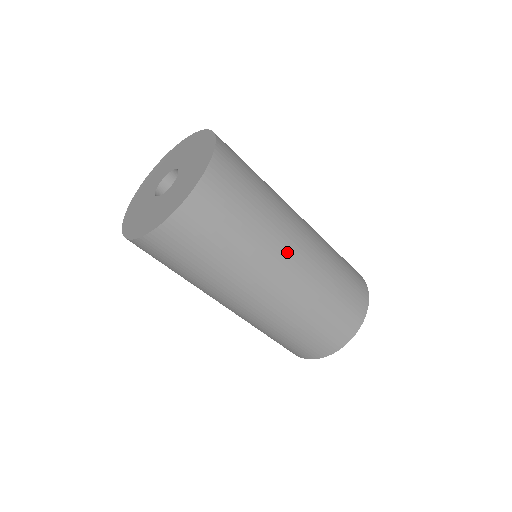
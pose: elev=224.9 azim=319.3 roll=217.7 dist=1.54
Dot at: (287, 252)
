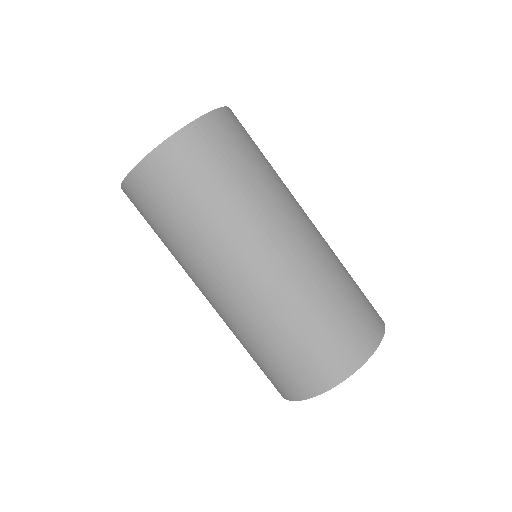
Dot at: occluded
